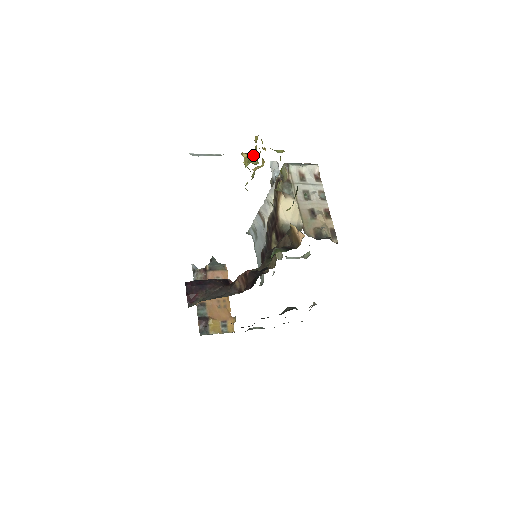
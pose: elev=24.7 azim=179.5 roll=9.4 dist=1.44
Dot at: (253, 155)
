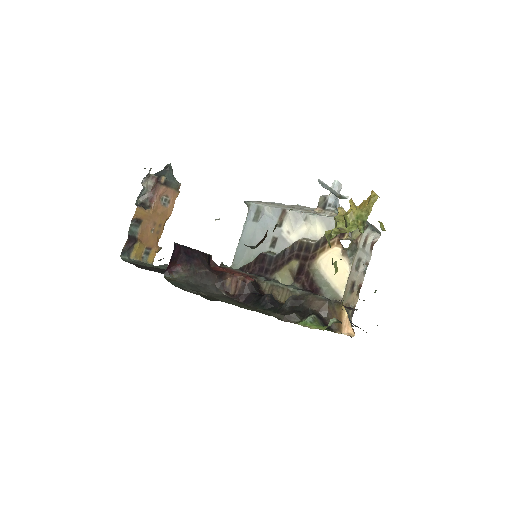
Dot at: (362, 216)
